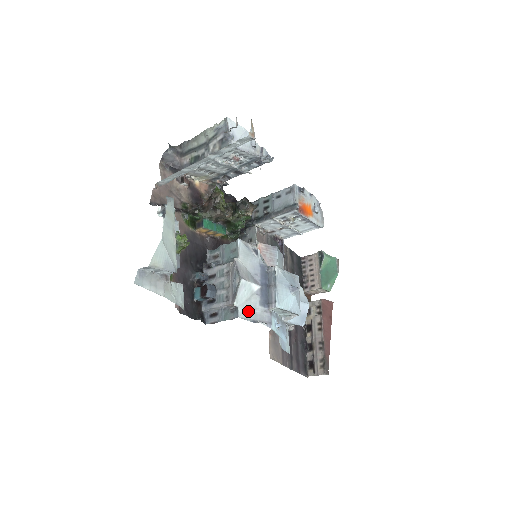
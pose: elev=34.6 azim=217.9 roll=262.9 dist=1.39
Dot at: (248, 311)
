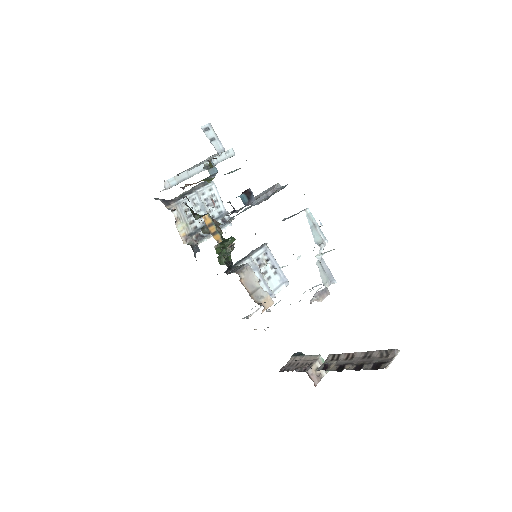
Dot at: occluded
